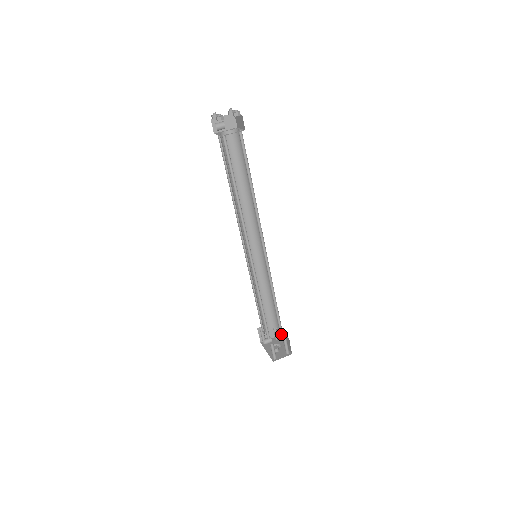
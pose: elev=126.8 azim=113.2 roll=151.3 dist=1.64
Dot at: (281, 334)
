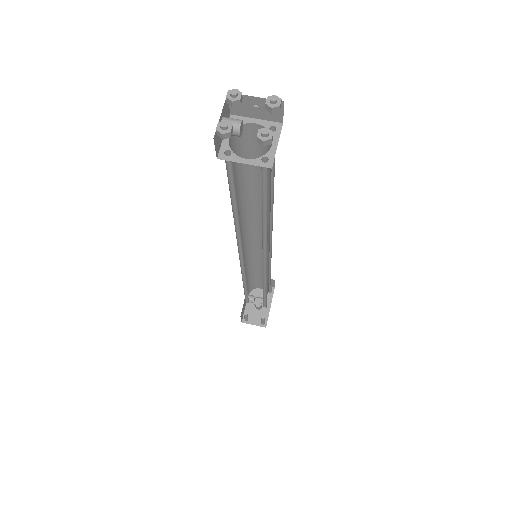
Dot at: occluded
